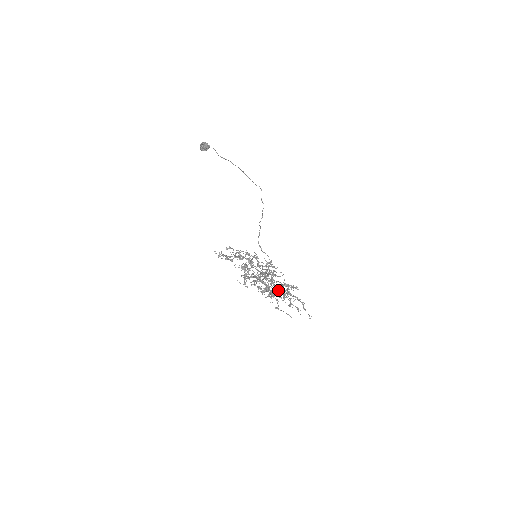
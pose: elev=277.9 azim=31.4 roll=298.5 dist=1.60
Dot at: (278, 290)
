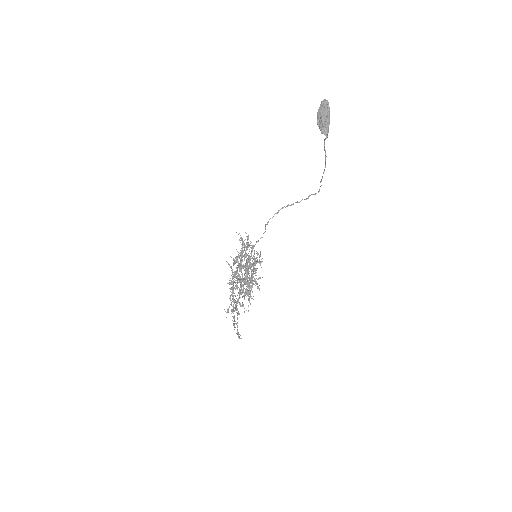
Dot at: occluded
